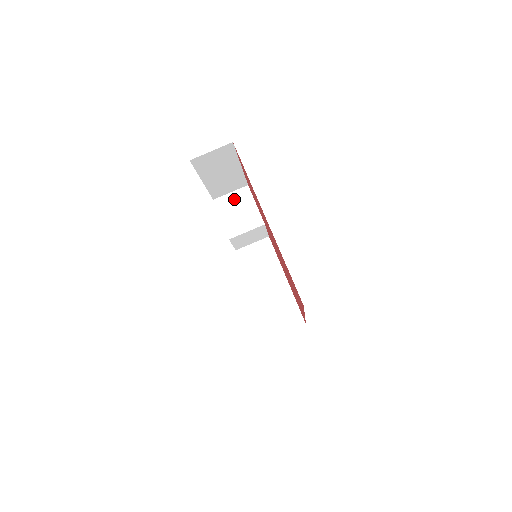
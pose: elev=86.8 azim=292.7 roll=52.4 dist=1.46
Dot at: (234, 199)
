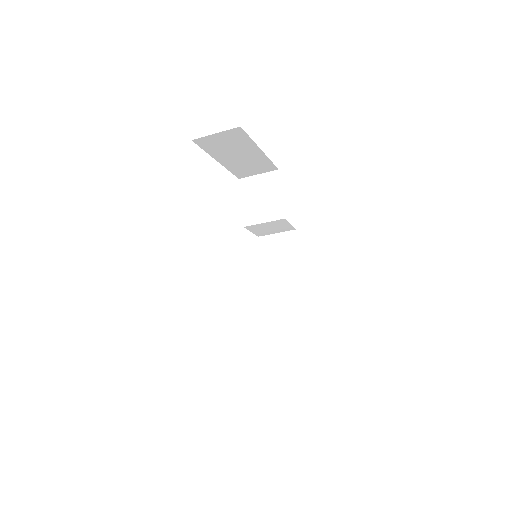
Dot at: (260, 183)
